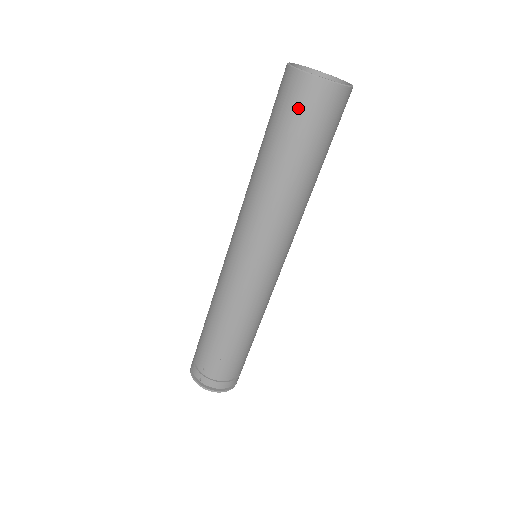
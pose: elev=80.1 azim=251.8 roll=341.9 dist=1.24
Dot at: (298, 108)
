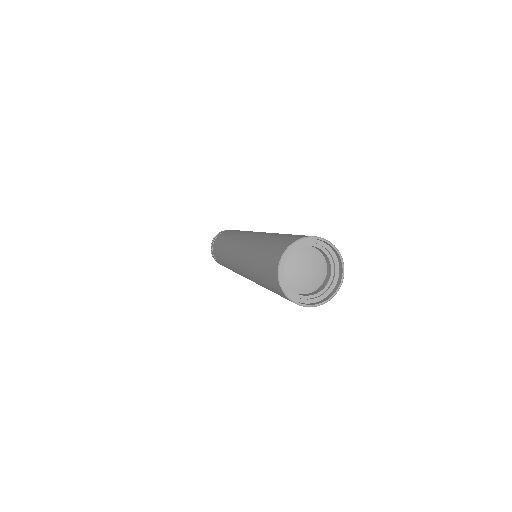
Dot at: (269, 278)
